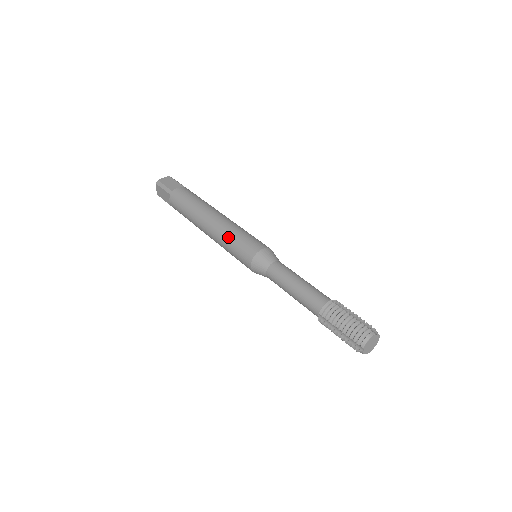
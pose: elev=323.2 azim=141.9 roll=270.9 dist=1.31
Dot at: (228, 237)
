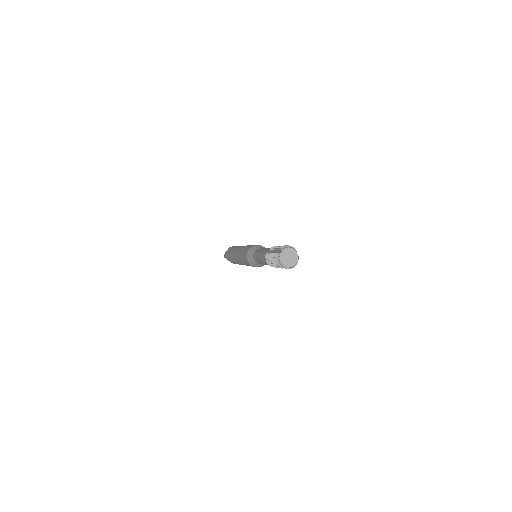
Dot at: (249, 245)
